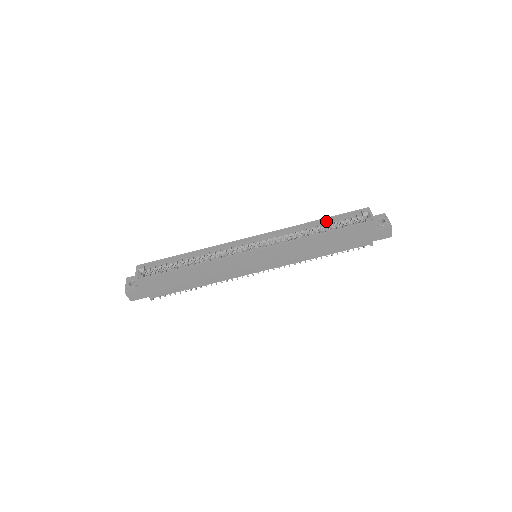
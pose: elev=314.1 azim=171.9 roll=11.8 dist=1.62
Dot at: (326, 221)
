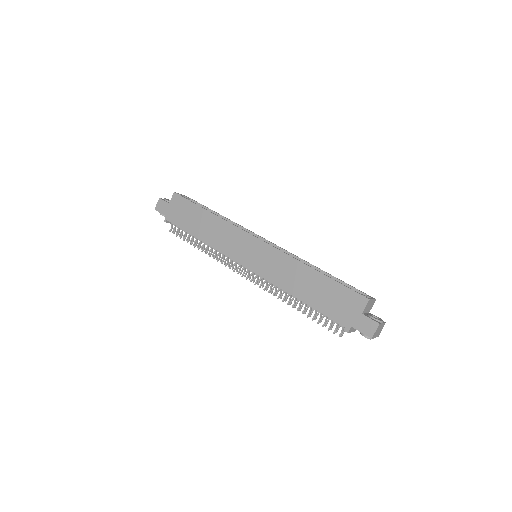
Dot at: occluded
